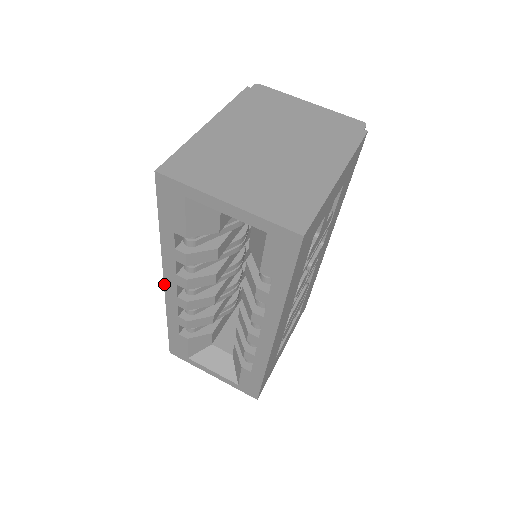
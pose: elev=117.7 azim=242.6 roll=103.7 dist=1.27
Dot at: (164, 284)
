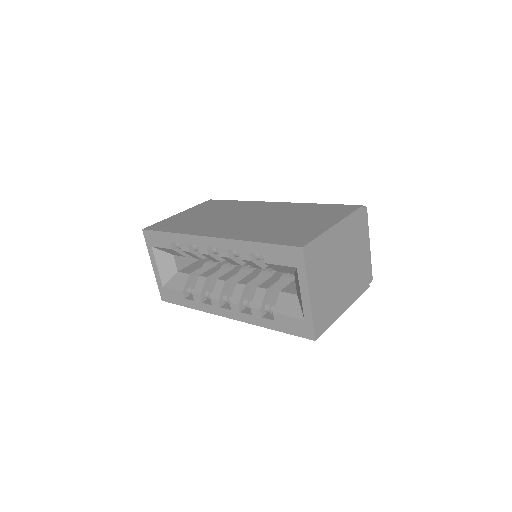
Dot at: (210, 237)
